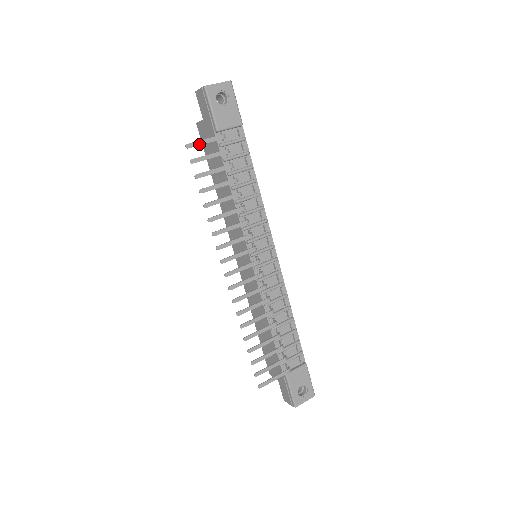
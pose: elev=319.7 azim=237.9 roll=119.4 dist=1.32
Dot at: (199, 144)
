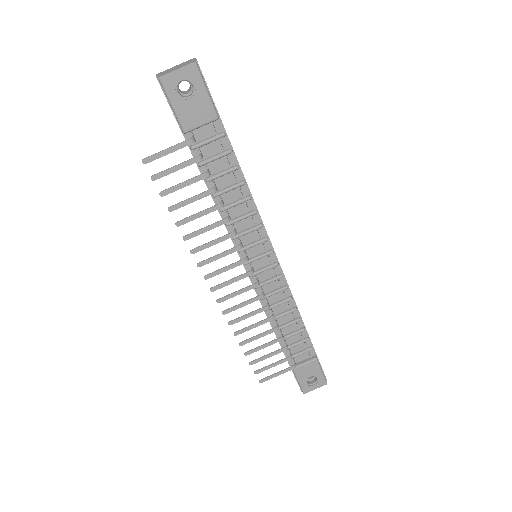
Dot at: (159, 156)
